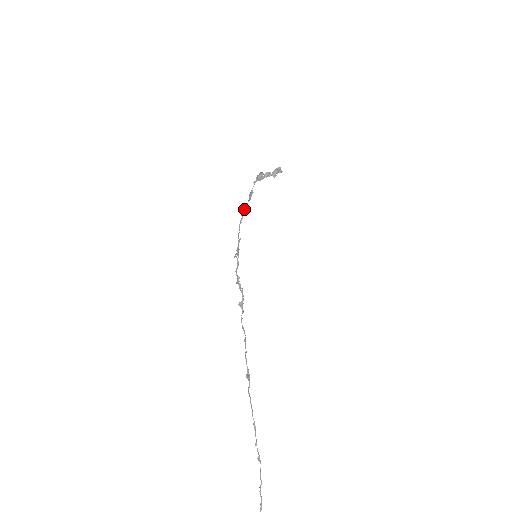
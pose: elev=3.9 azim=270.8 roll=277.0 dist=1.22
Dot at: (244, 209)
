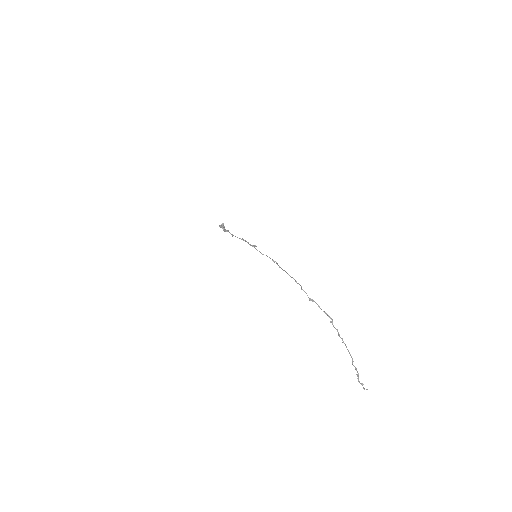
Dot at: (231, 234)
